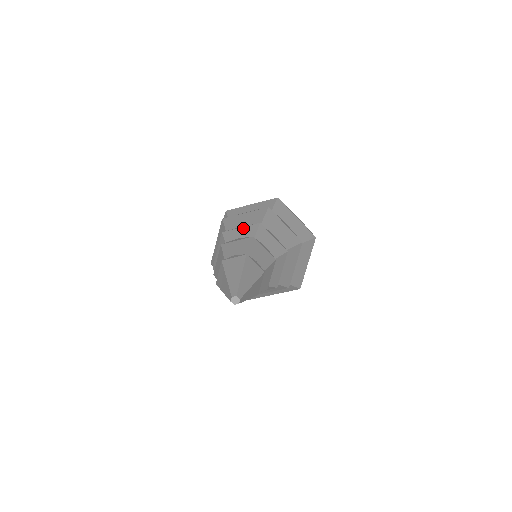
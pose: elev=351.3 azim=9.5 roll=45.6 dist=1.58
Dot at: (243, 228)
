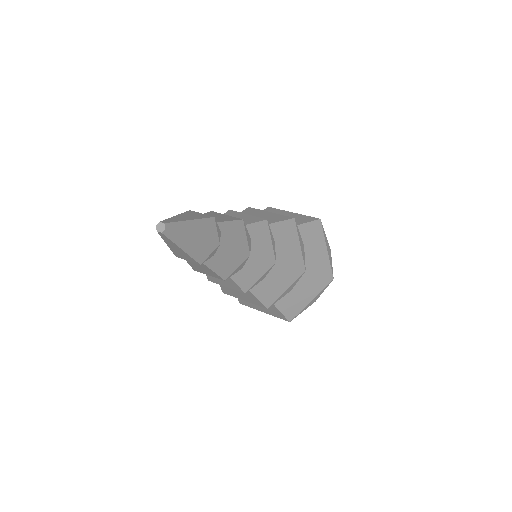
Dot at: occluded
